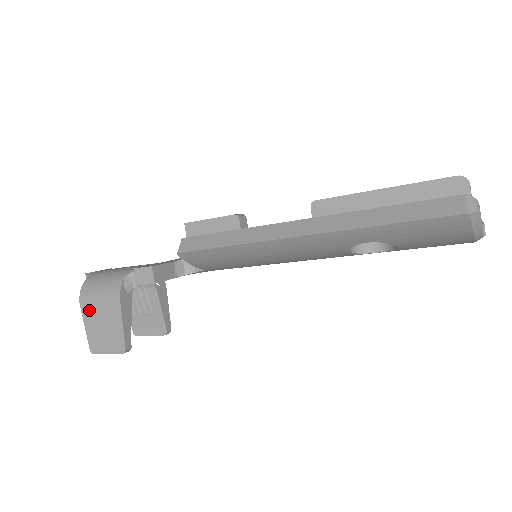
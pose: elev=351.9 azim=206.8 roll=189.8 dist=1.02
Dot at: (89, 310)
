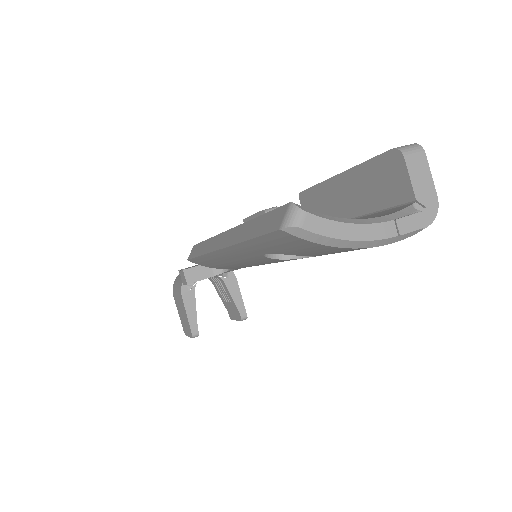
Dot at: (176, 301)
